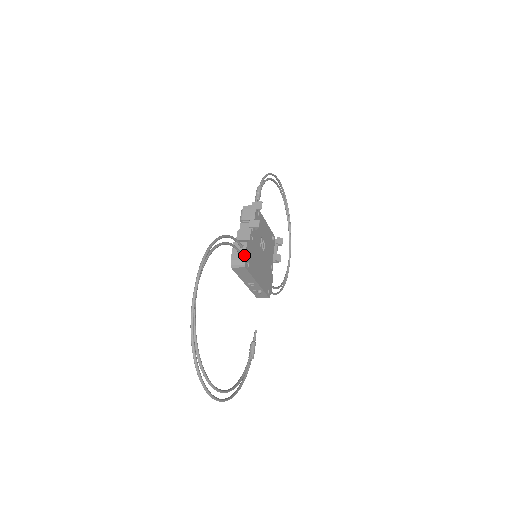
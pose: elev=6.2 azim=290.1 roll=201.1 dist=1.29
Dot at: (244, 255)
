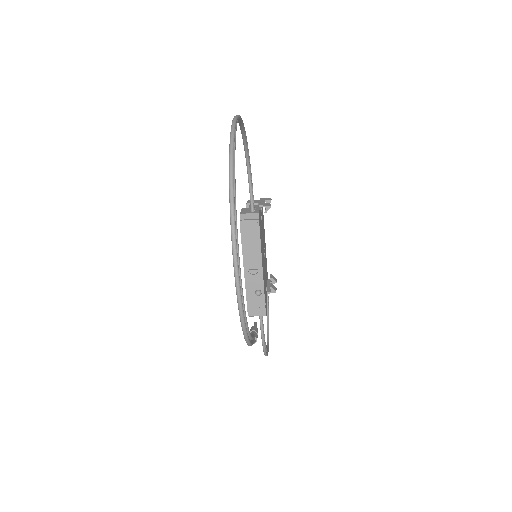
Dot at: (258, 211)
